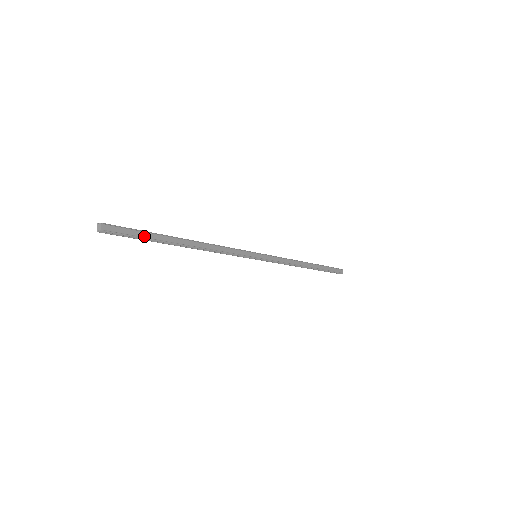
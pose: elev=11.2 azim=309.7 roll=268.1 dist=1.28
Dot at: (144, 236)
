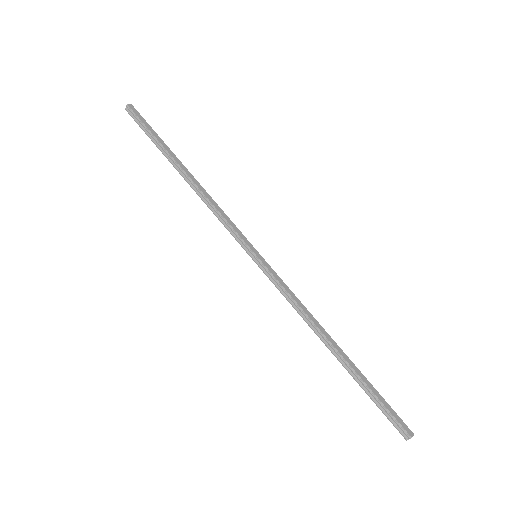
Dot at: (153, 134)
